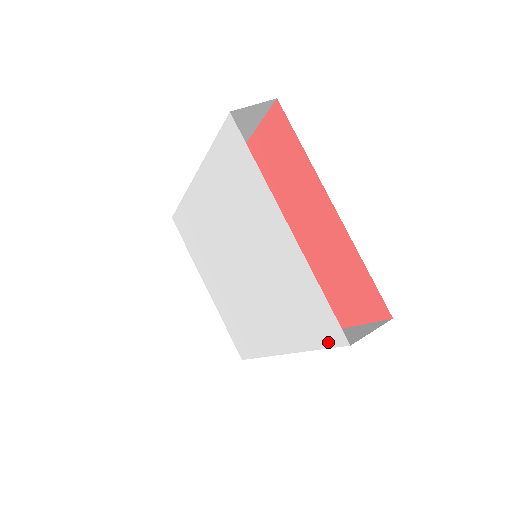
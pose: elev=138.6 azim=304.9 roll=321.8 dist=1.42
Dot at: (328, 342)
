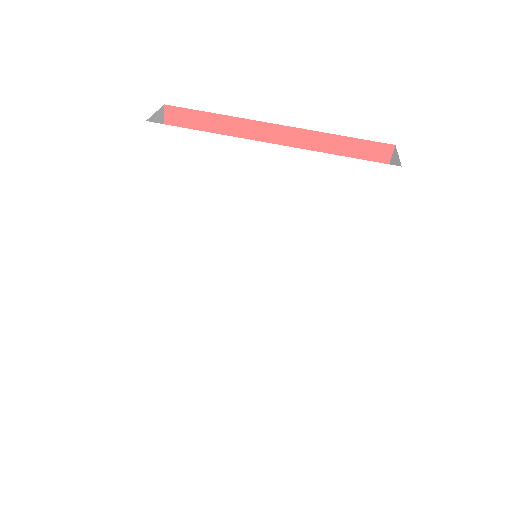
Dot at: (384, 198)
